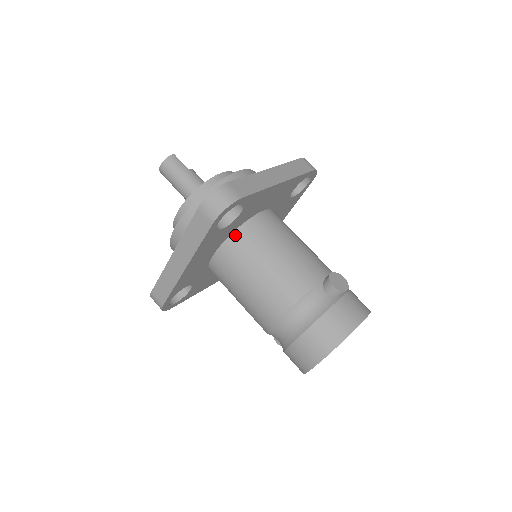
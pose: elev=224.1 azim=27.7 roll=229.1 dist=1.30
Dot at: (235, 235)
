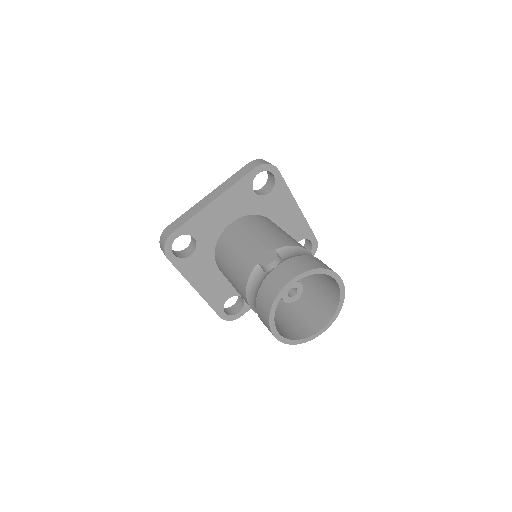
Dot at: (216, 252)
